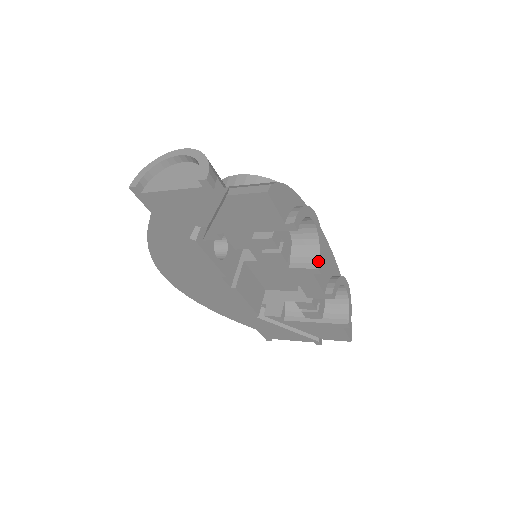
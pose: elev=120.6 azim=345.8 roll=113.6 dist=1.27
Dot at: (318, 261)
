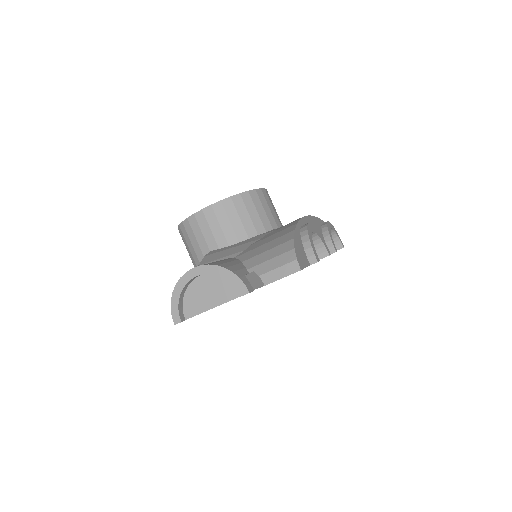
Dot at: (326, 250)
